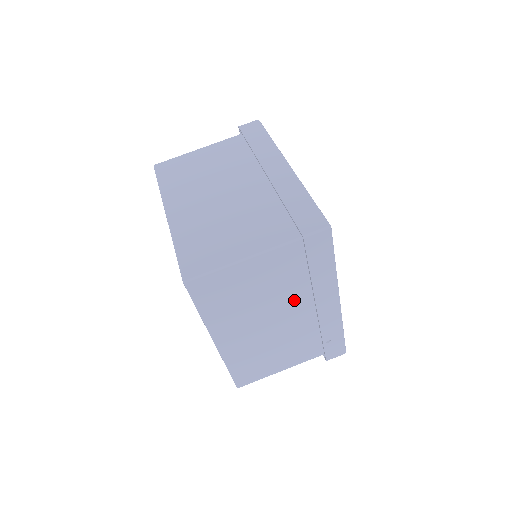
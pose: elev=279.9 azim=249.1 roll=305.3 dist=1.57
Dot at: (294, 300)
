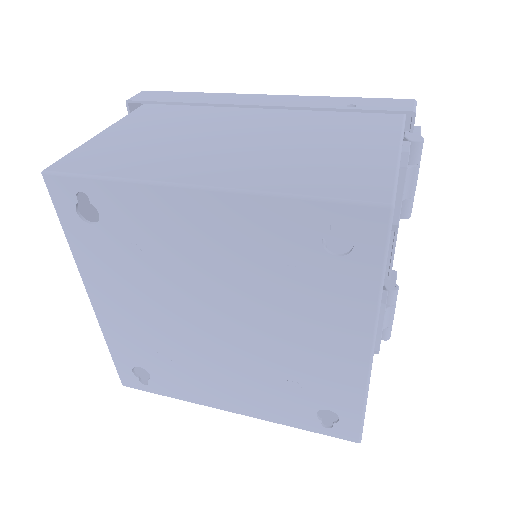
Dot at: (221, 123)
